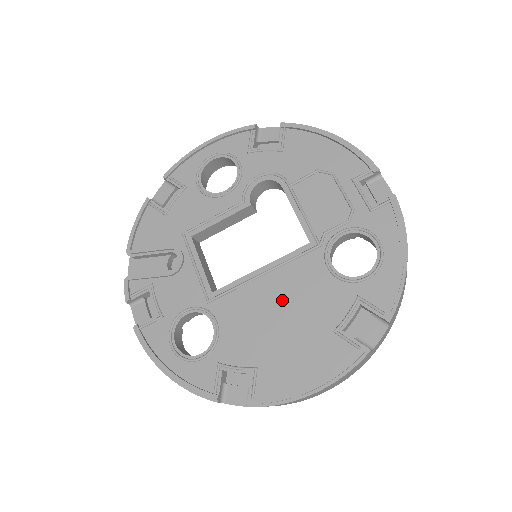
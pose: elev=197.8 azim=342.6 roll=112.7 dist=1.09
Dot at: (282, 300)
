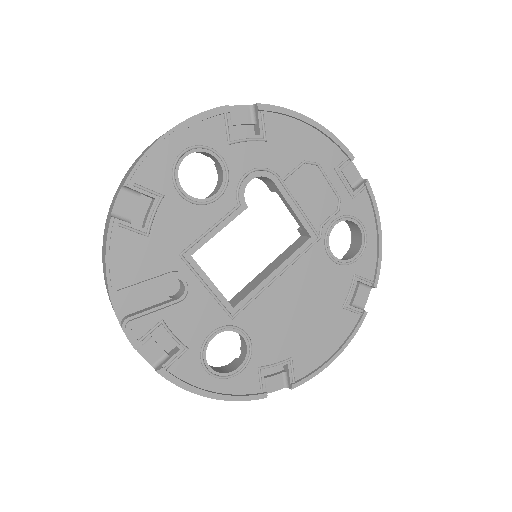
Dot at: (299, 295)
